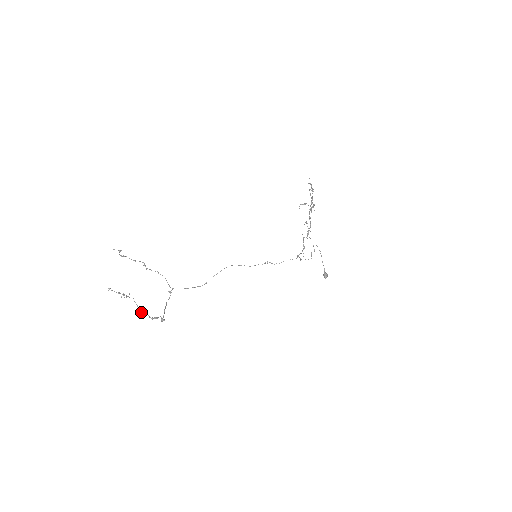
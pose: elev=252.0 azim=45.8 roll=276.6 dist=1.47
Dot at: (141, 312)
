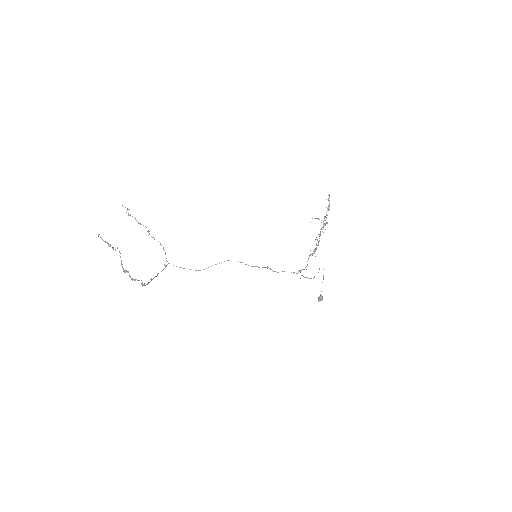
Dot at: (123, 269)
